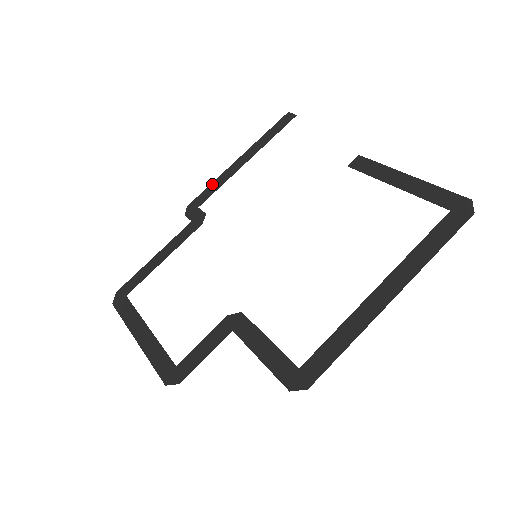
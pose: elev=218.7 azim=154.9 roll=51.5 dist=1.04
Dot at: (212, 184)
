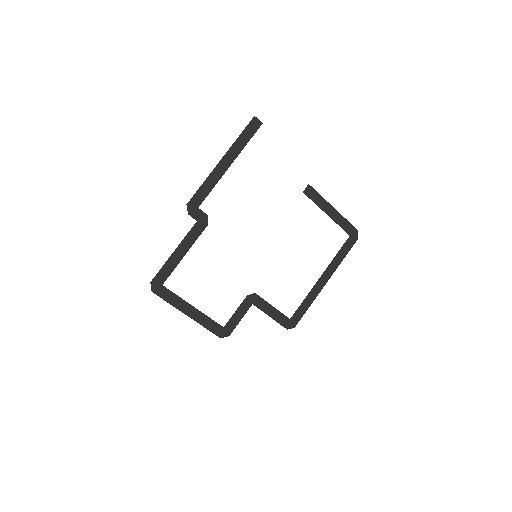
Dot at: (204, 184)
